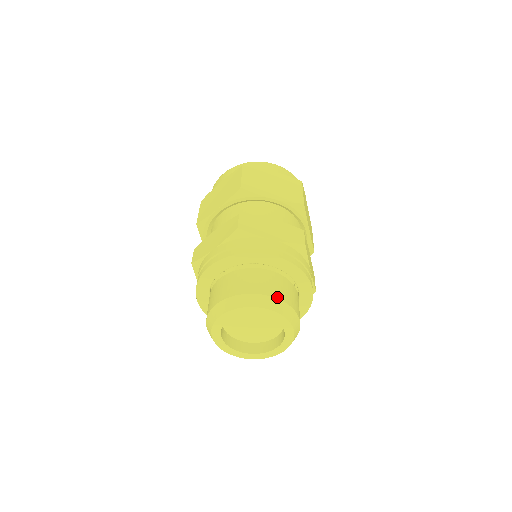
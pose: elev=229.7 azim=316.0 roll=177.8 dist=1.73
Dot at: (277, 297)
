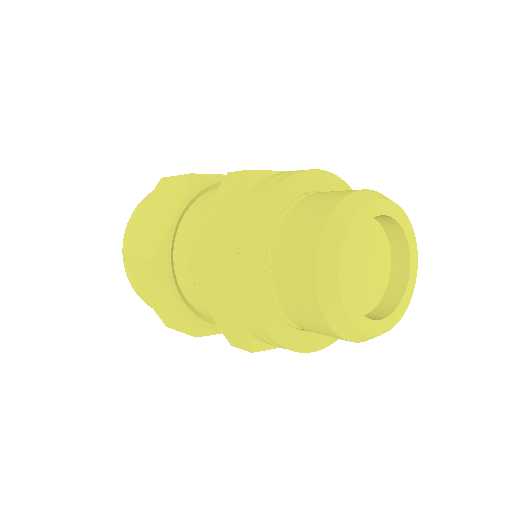
Dot at: occluded
